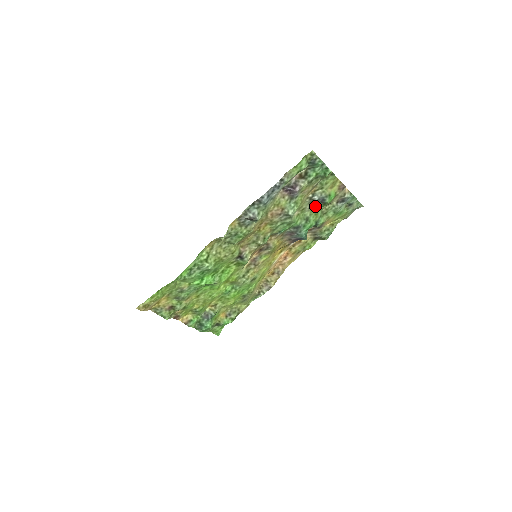
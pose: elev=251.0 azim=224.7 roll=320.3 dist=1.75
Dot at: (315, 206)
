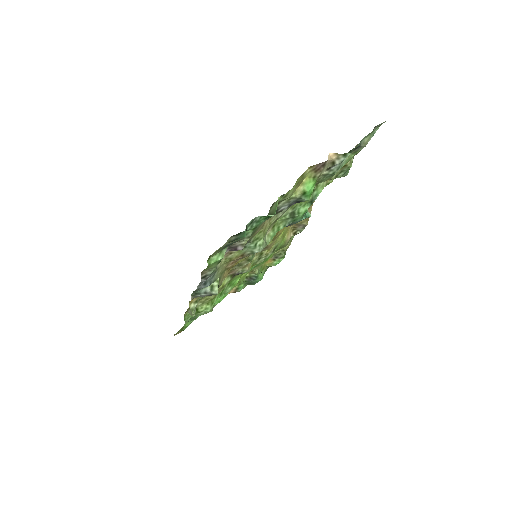
Dot at: occluded
